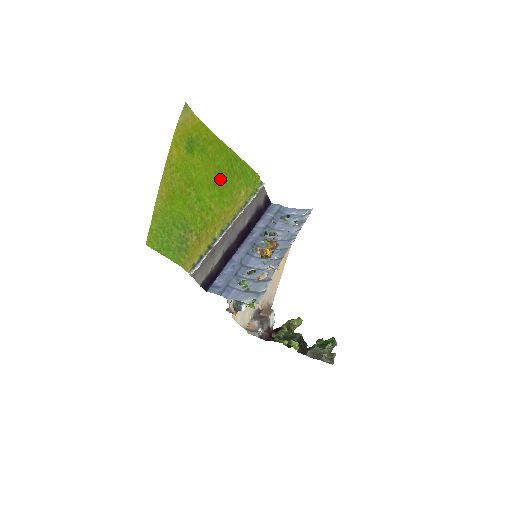
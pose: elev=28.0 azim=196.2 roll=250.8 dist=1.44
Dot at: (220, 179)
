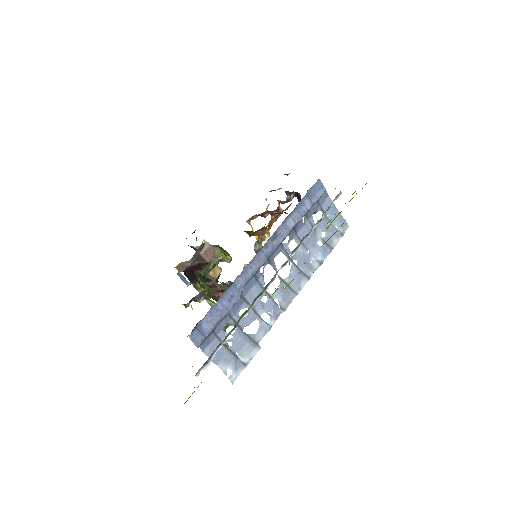
Dot at: occluded
